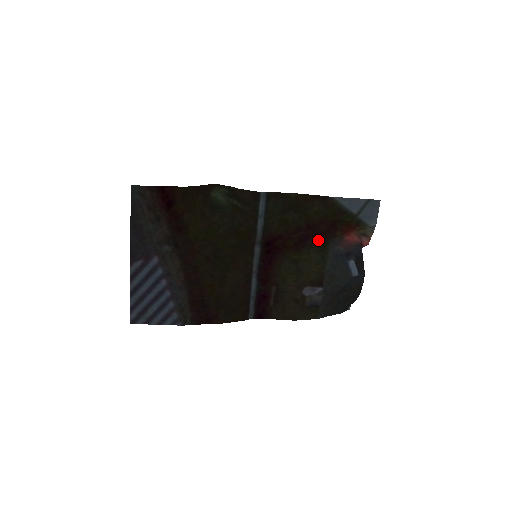
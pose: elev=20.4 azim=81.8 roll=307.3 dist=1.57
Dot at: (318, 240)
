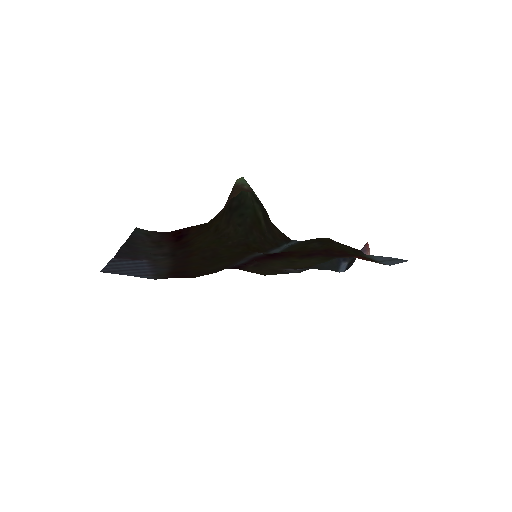
Dot at: (326, 256)
